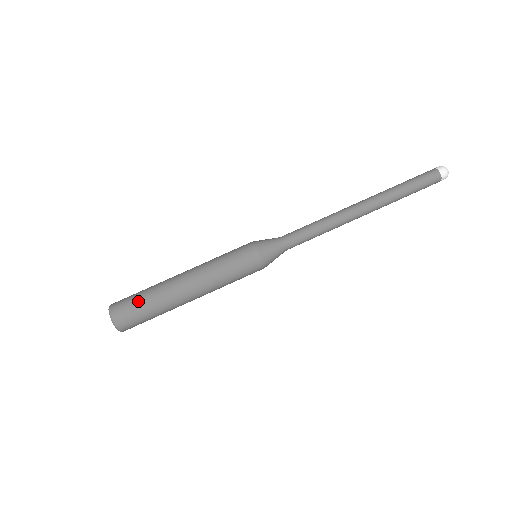
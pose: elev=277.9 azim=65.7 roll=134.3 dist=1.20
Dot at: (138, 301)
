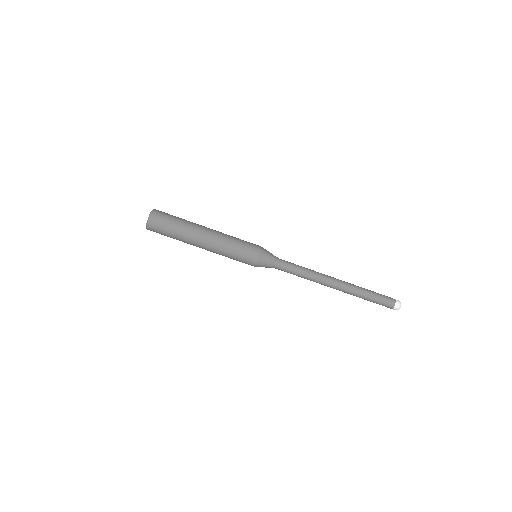
Dot at: (169, 230)
